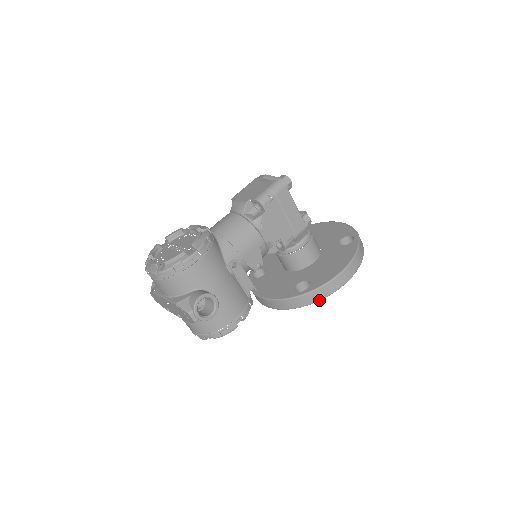
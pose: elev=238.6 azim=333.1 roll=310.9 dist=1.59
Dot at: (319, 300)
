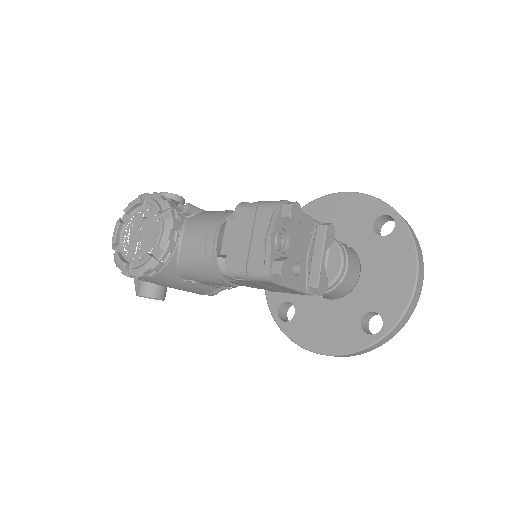
Dot at: occluded
